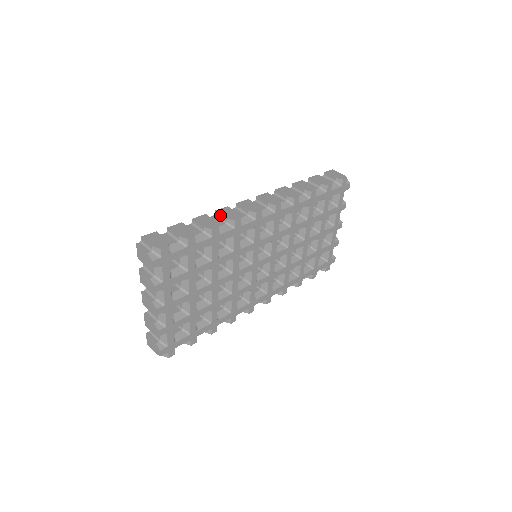
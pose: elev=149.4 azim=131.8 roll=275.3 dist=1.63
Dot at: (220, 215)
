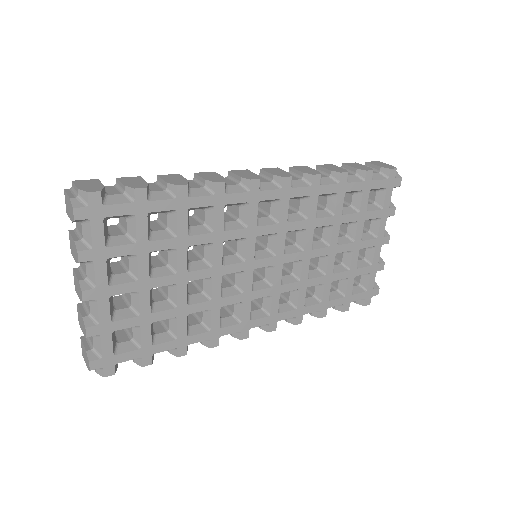
Dot at: (199, 177)
